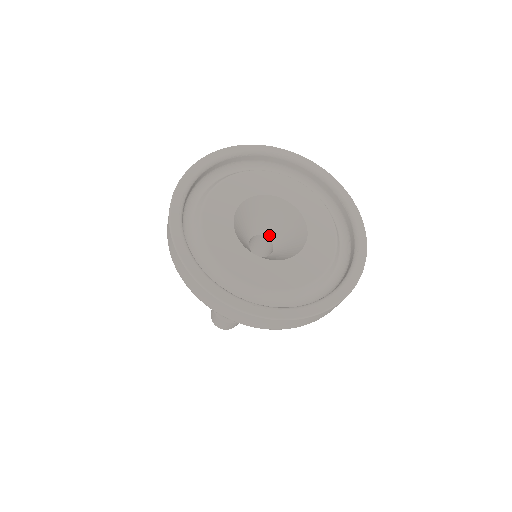
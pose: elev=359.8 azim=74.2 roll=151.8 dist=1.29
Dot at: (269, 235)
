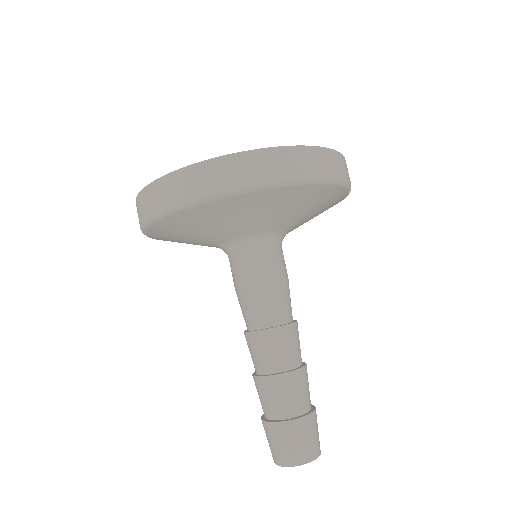
Dot at: occluded
